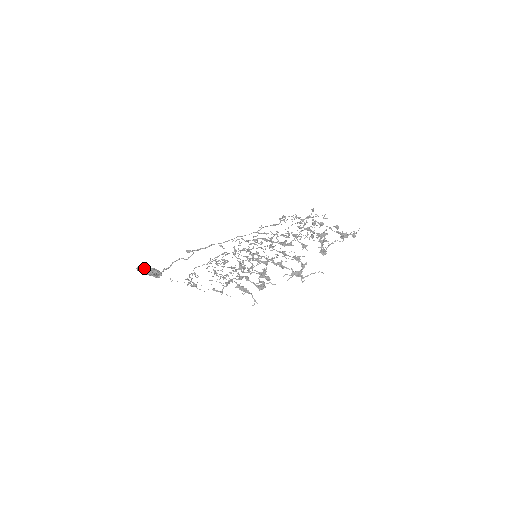
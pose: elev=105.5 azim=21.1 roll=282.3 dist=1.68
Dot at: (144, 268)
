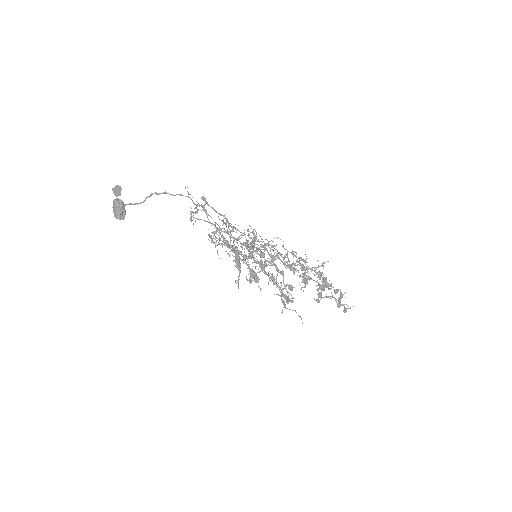
Dot at: (119, 195)
